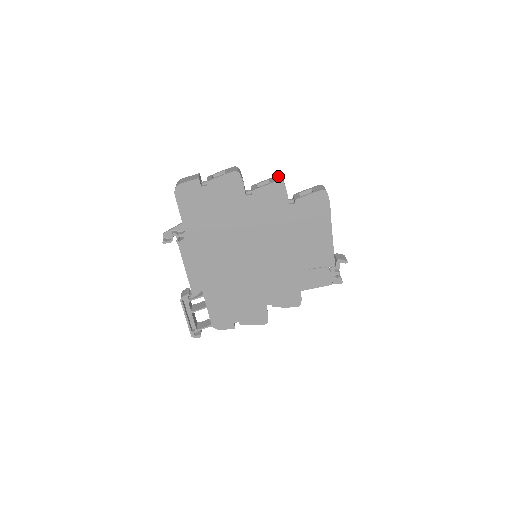
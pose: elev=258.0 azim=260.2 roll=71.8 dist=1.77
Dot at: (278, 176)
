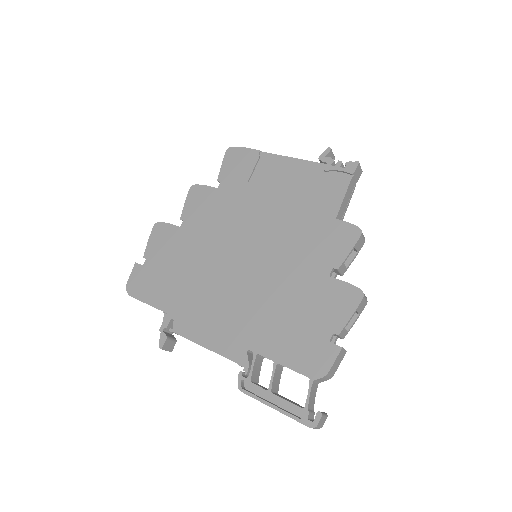
Dot at: occluded
